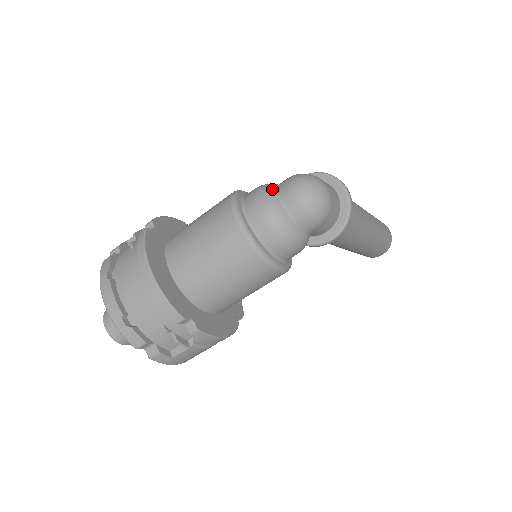
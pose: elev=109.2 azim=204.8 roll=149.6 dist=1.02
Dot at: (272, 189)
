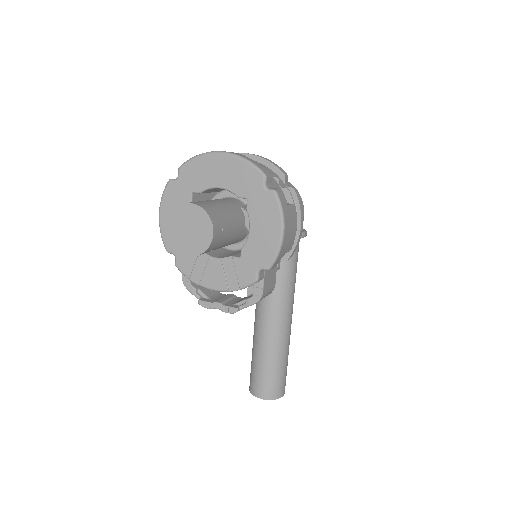
Dot at: occluded
